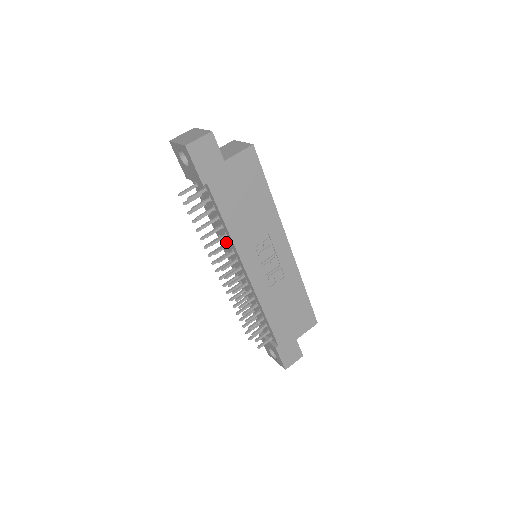
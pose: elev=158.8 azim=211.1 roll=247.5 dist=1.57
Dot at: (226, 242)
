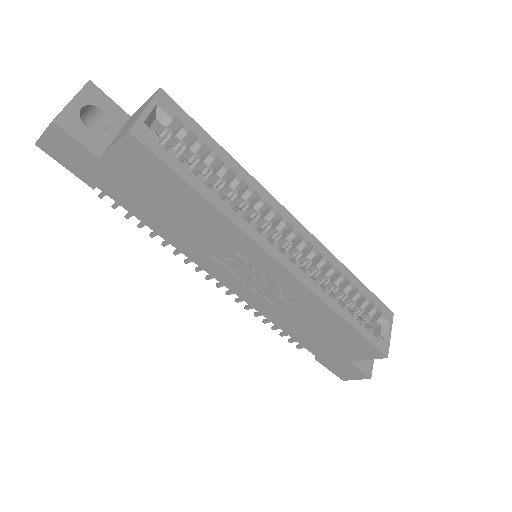
Dot at: occluded
